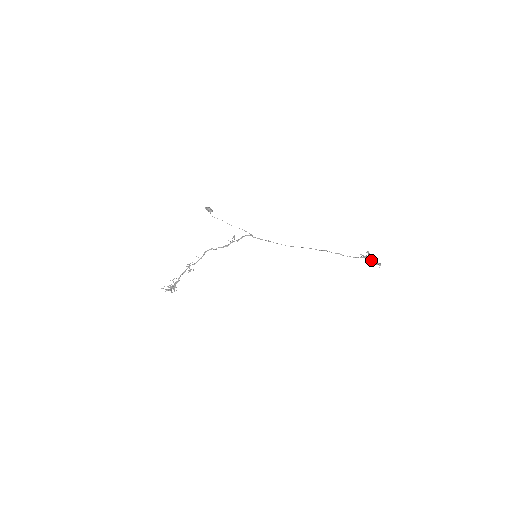
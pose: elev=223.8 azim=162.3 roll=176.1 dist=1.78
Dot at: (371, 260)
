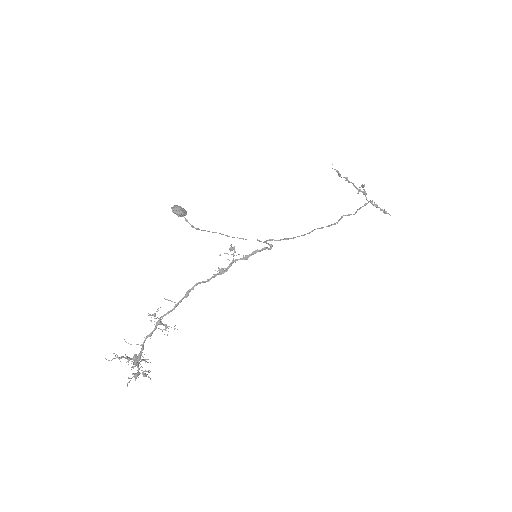
Dot at: (370, 201)
